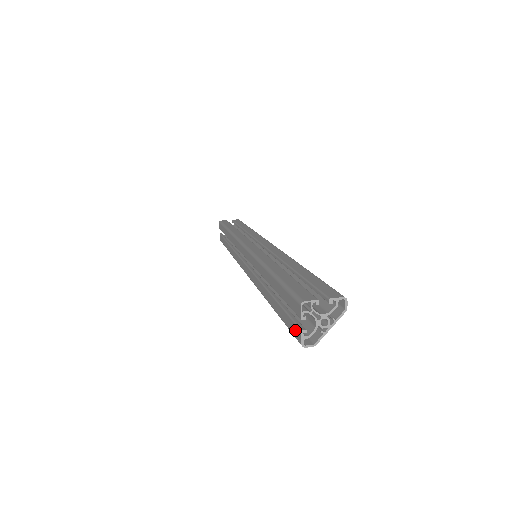
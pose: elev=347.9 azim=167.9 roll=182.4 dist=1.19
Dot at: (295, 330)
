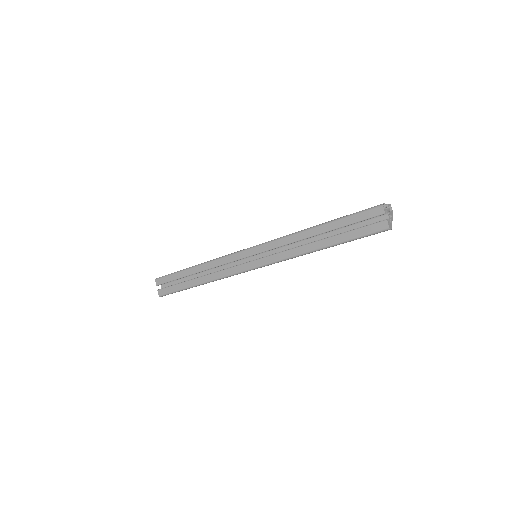
Dot at: (378, 226)
